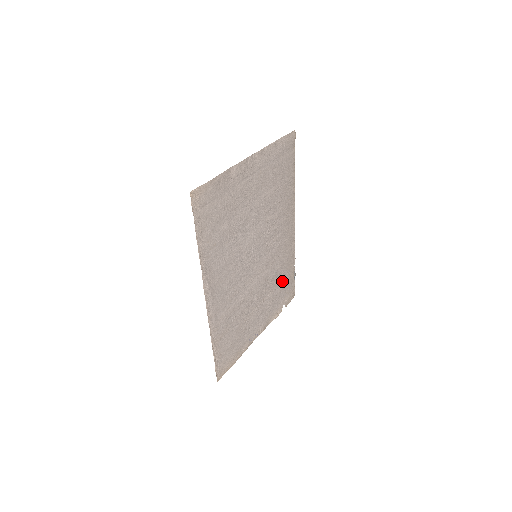
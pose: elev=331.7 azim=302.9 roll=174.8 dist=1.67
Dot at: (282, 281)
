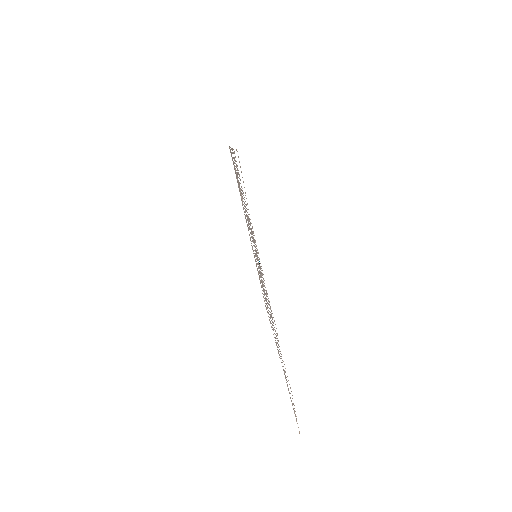
Dot at: occluded
